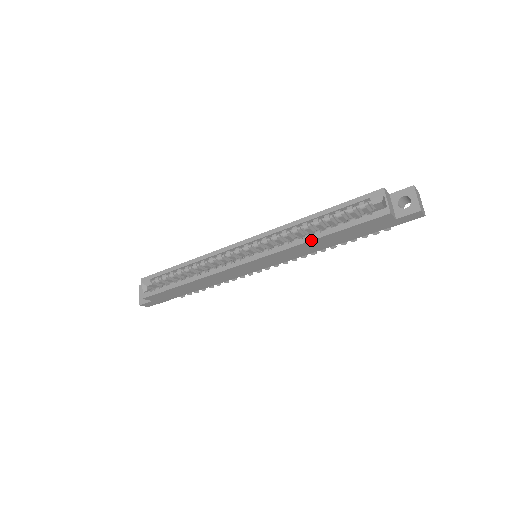
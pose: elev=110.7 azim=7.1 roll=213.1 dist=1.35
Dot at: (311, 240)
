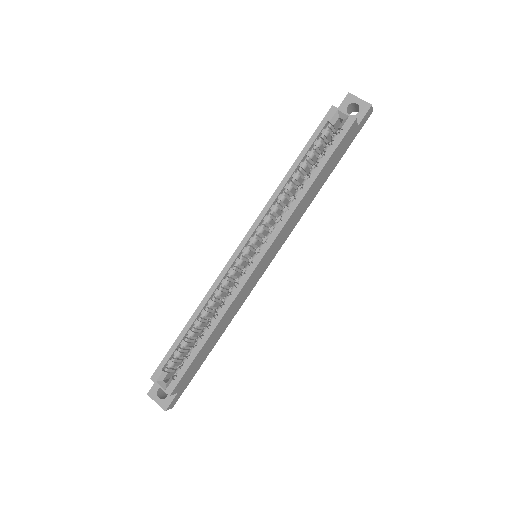
Dot at: (306, 192)
